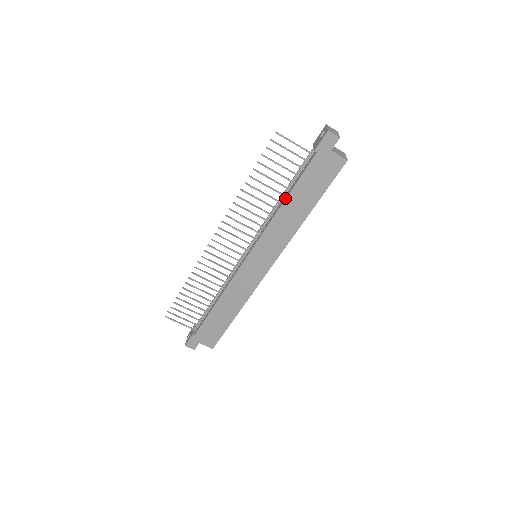
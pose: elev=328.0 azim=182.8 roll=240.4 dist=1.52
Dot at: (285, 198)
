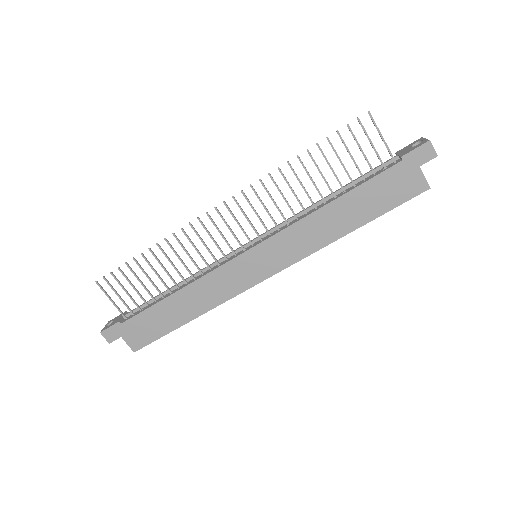
Dot at: (334, 198)
